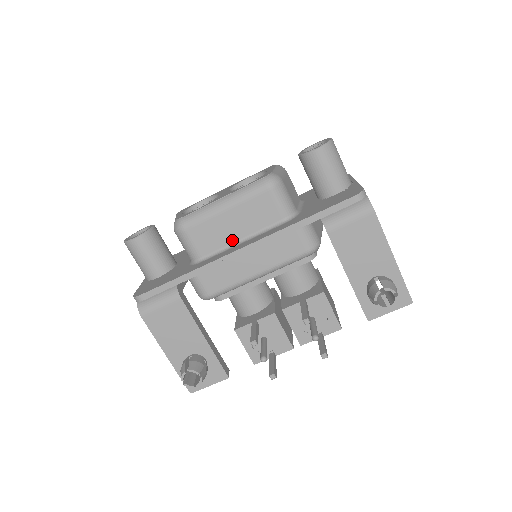
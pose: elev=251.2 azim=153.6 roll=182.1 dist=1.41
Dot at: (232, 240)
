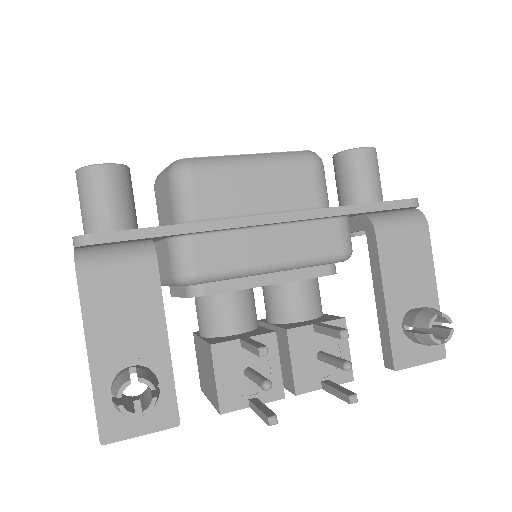
Dot at: (249, 210)
